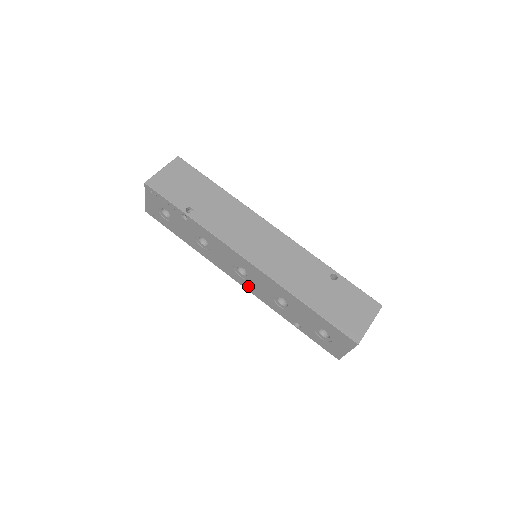
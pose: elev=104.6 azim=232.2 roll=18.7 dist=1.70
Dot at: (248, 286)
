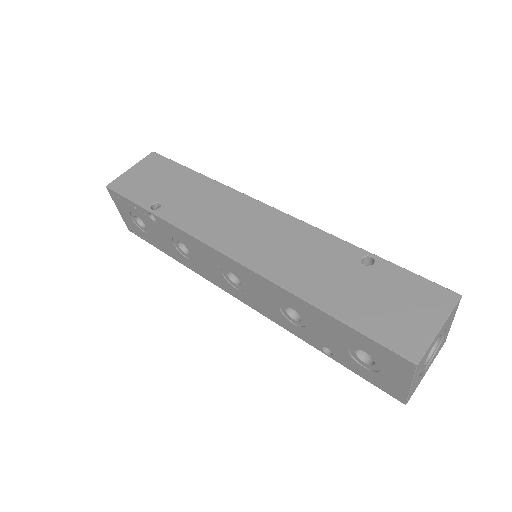
Dot at: (250, 301)
